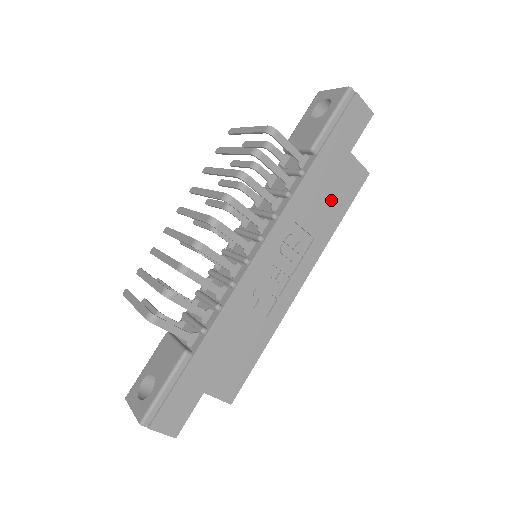
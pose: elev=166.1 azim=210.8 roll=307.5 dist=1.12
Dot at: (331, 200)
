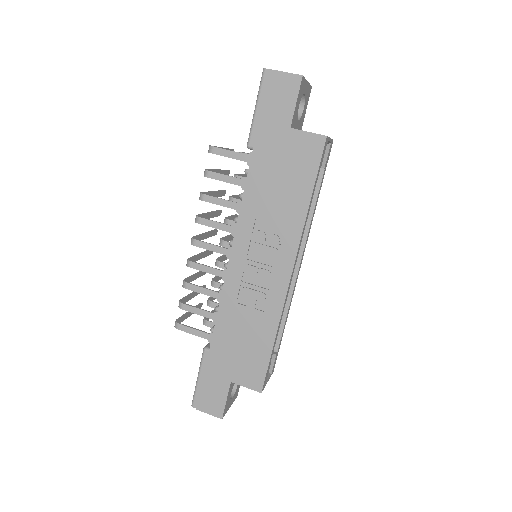
Dot at: (288, 183)
